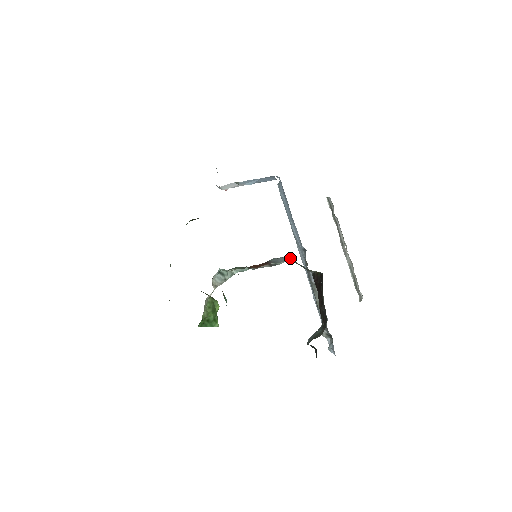
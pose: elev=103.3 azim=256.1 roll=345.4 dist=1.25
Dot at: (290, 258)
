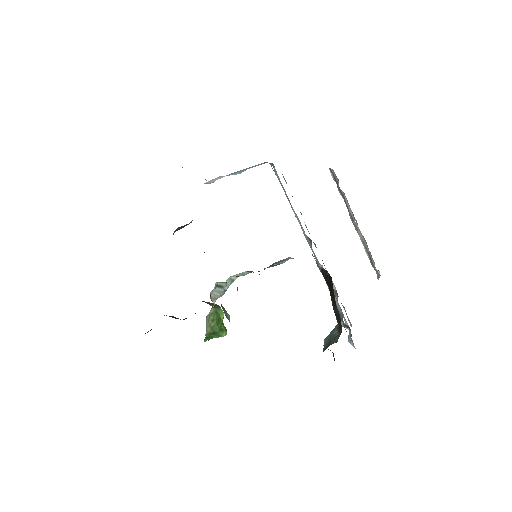
Dot at: occluded
